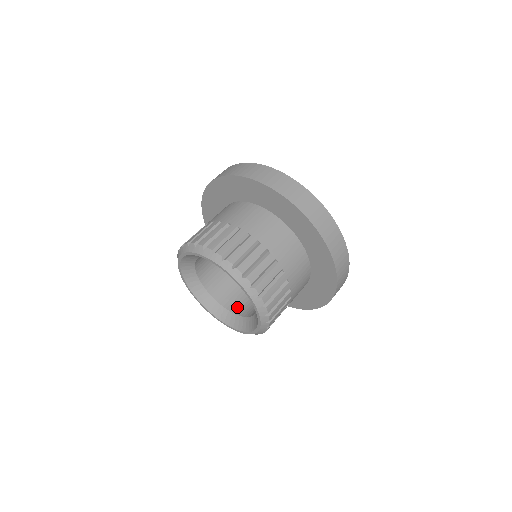
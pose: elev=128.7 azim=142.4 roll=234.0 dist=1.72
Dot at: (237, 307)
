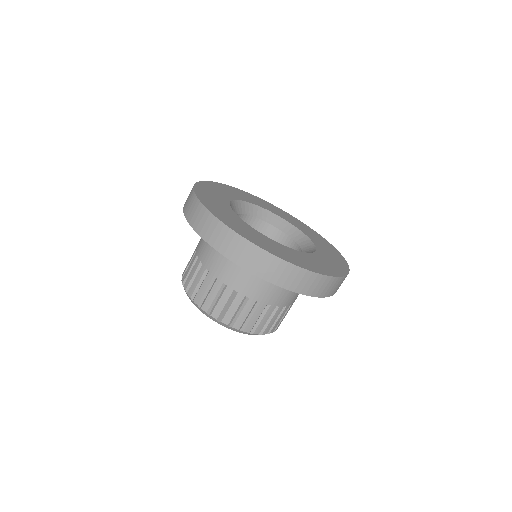
Dot at: occluded
